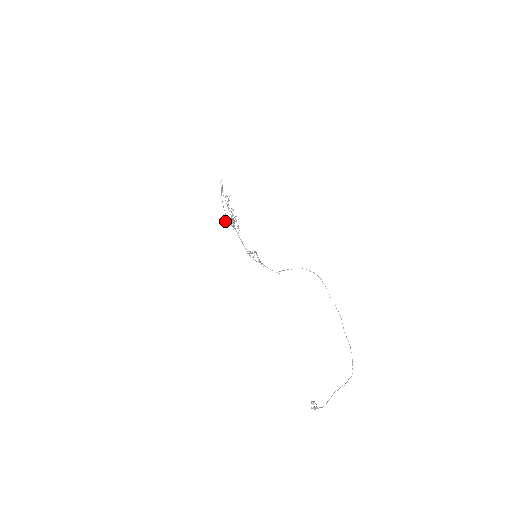
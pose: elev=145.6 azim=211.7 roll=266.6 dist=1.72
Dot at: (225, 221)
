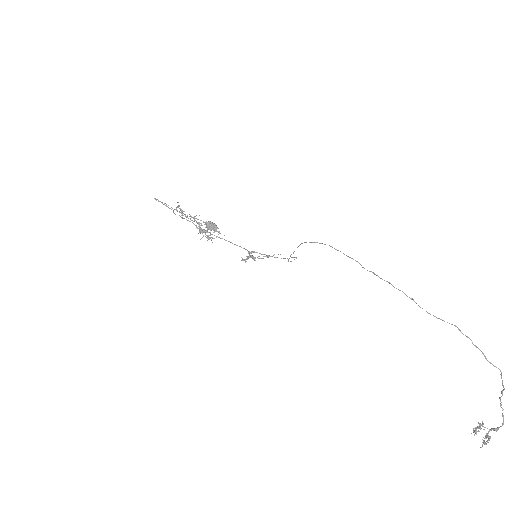
Dot at: (212, 227)
